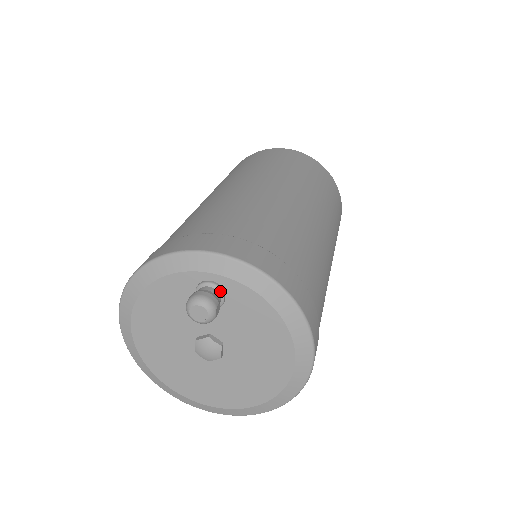
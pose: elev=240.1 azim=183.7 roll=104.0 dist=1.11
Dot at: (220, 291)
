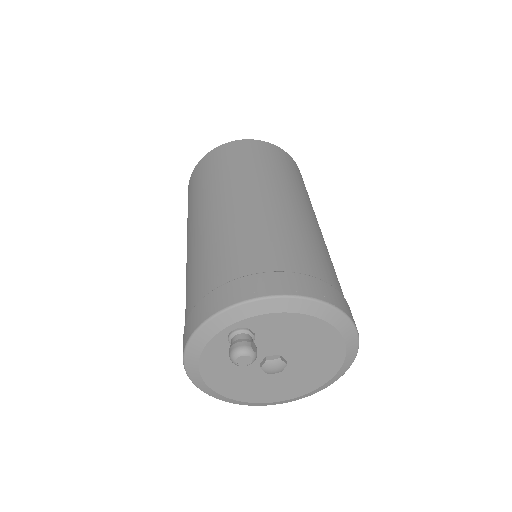
Dot at: (245, 332)
